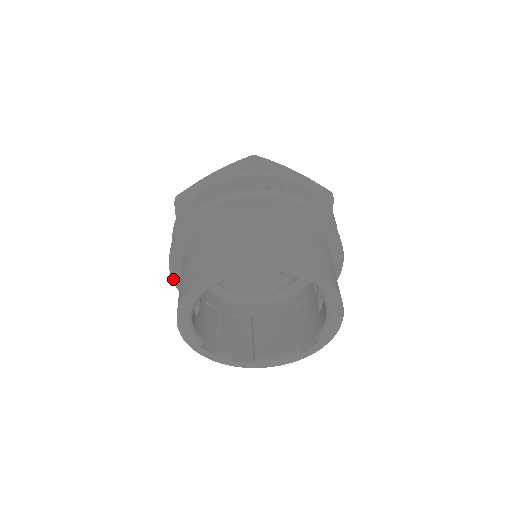
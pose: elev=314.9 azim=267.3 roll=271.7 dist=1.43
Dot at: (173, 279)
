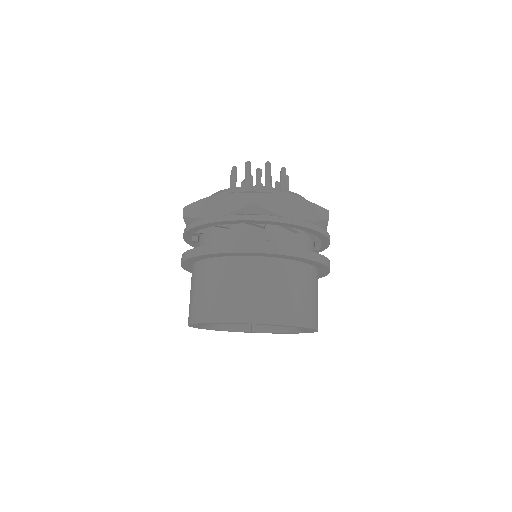
Dot at: (186, 270)
